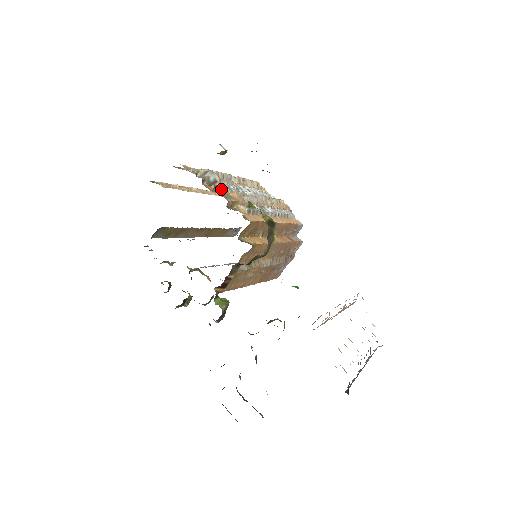
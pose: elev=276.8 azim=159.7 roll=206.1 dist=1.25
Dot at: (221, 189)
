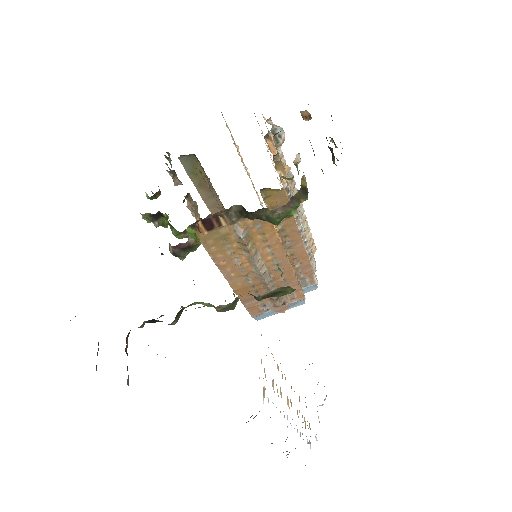
Dot at: occluded
